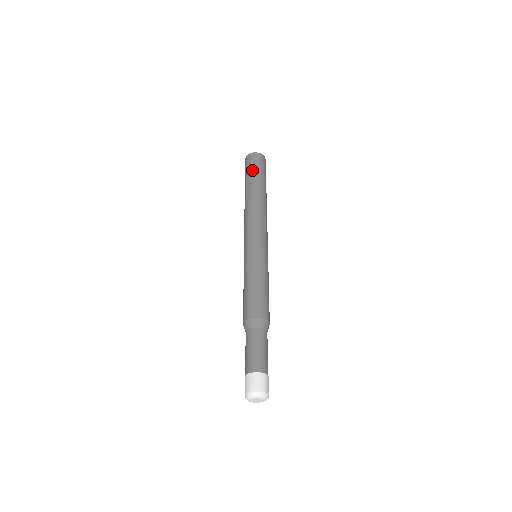
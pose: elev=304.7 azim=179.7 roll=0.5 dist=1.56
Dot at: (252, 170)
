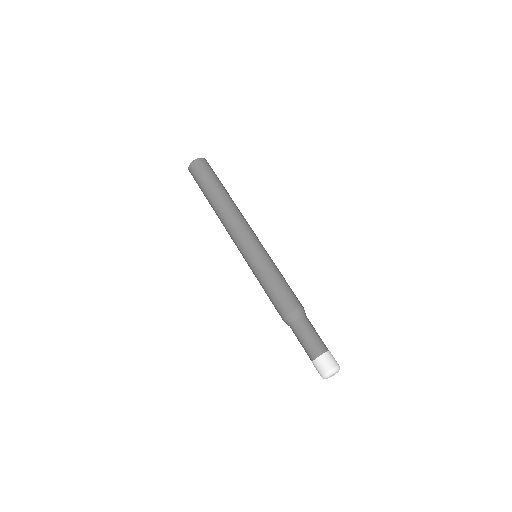
Dot at: (200, 183)
